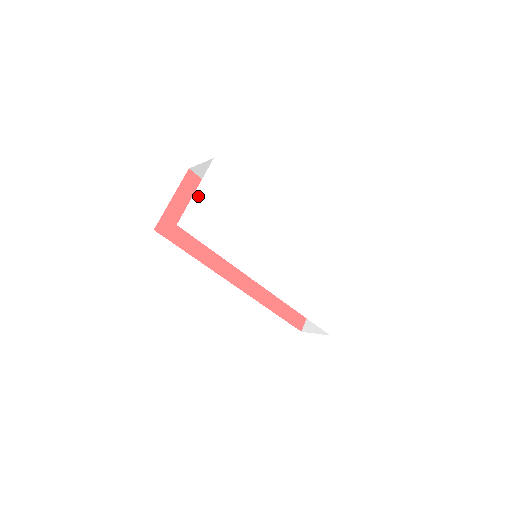
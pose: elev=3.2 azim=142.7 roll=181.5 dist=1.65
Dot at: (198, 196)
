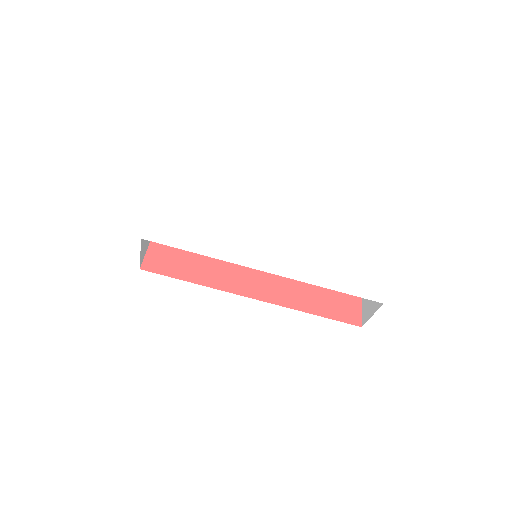
Dot at: (158, 211)
